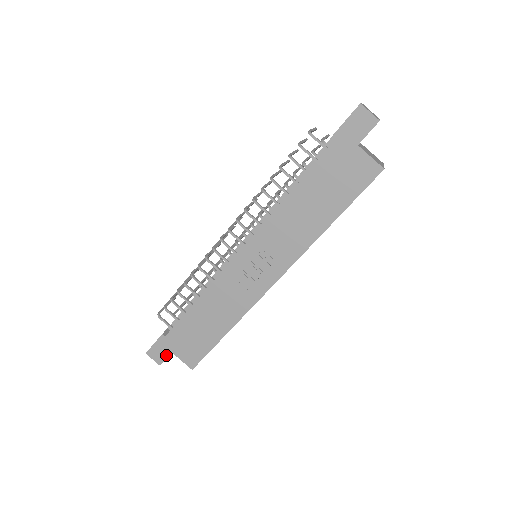
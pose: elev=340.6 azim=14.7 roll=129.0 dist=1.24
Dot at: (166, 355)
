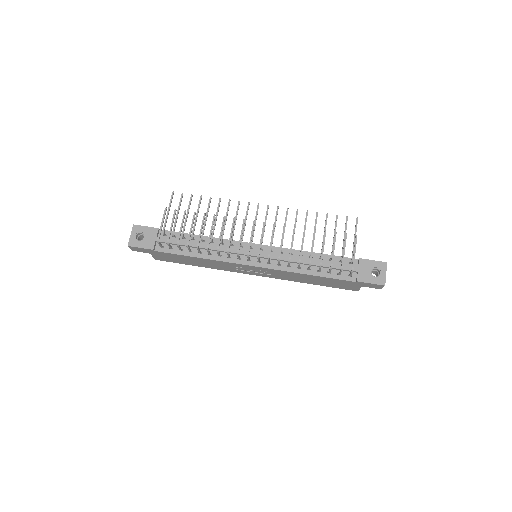
Dot at: (144, 252)
